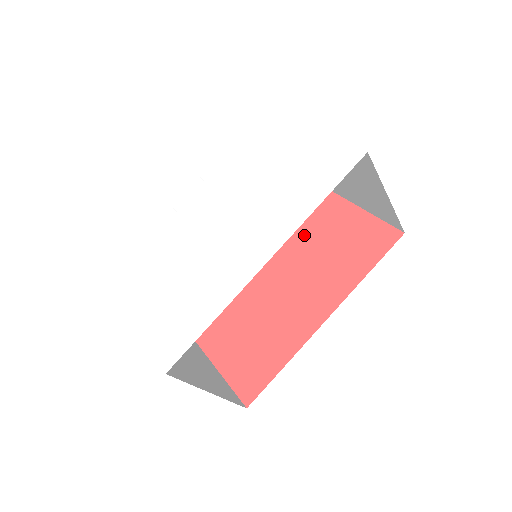
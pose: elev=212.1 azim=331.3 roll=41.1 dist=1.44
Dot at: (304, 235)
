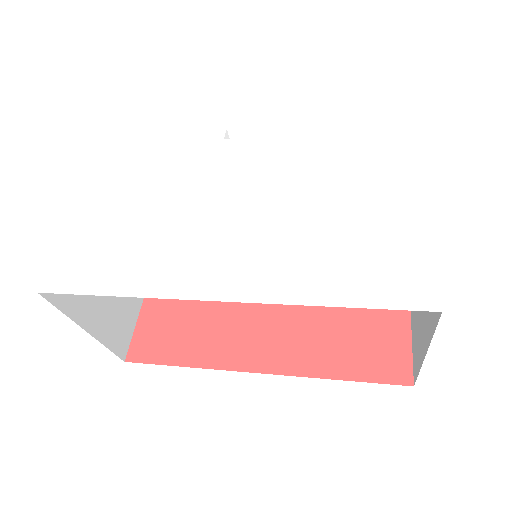
Dot at: occluded
